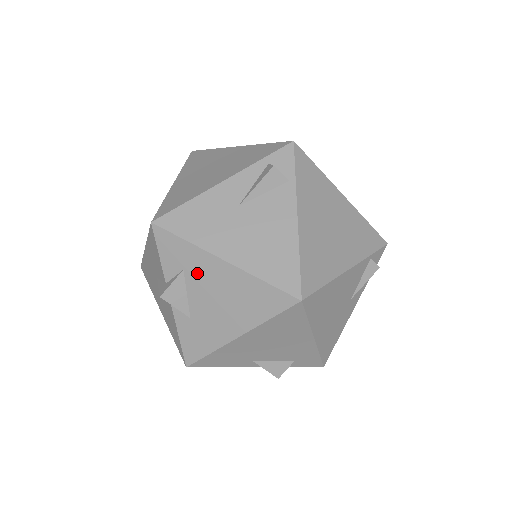
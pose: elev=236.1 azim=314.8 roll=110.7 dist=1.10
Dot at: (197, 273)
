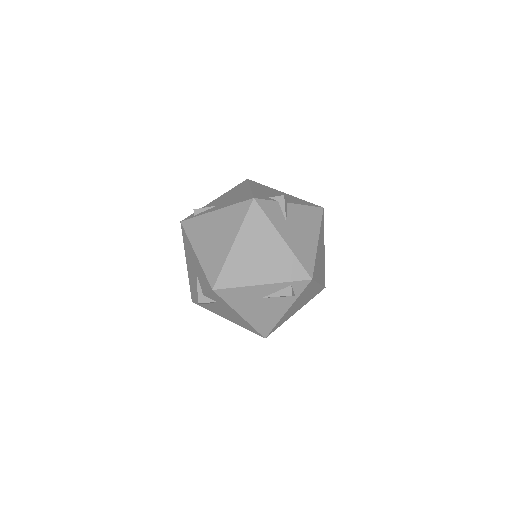
Dot at: (223, 307)
